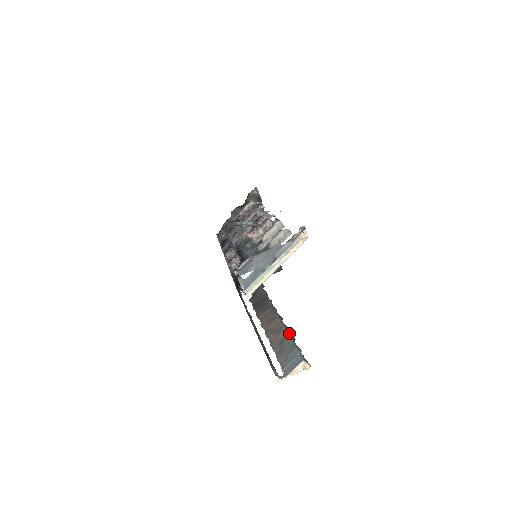
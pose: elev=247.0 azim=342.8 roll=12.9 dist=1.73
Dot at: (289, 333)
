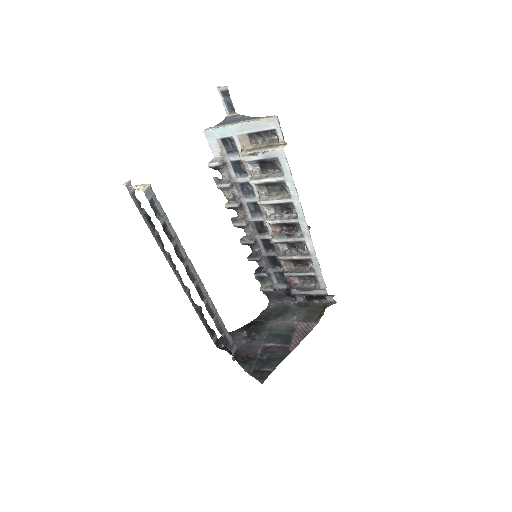
Dot at: (178, 244)
